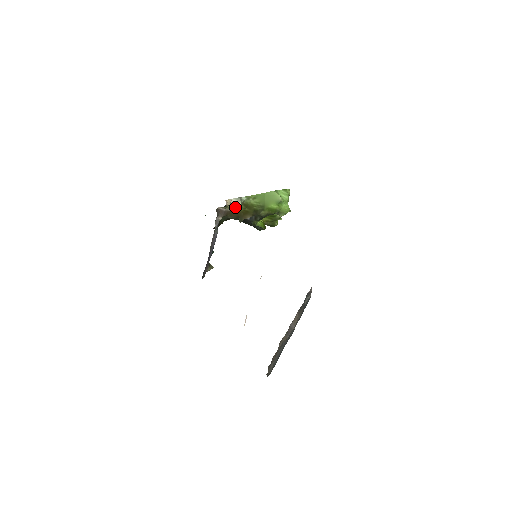
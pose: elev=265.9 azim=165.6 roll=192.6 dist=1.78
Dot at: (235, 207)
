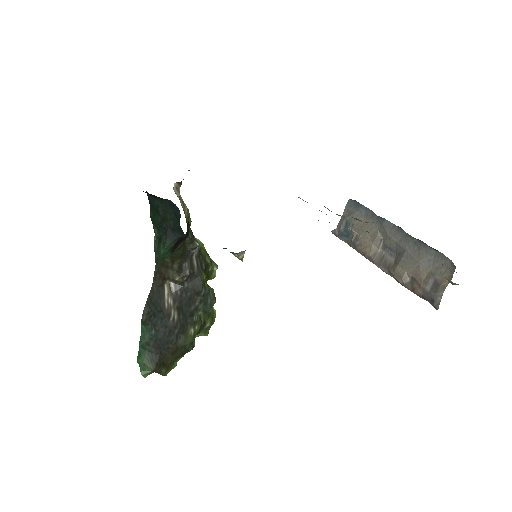
Dot at: (184, 204)
